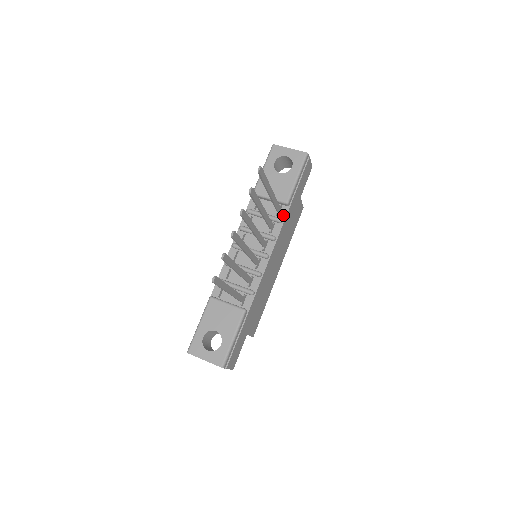
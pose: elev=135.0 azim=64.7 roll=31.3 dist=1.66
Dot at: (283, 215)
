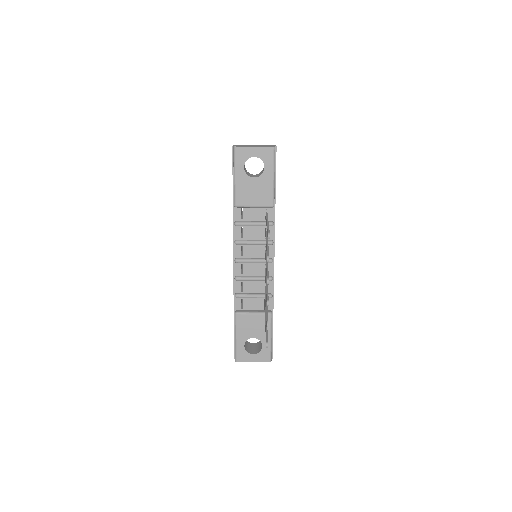
Dot at: (272, 217)
